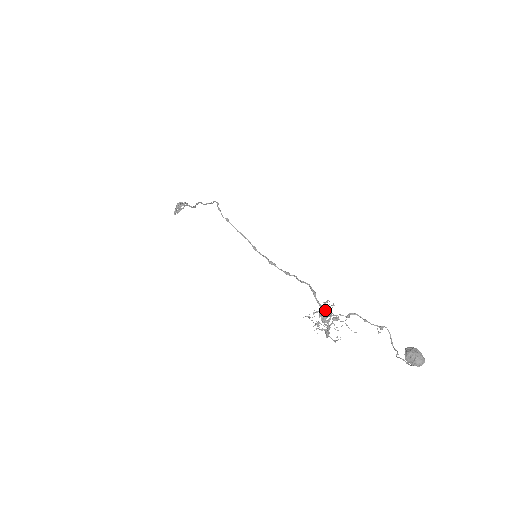
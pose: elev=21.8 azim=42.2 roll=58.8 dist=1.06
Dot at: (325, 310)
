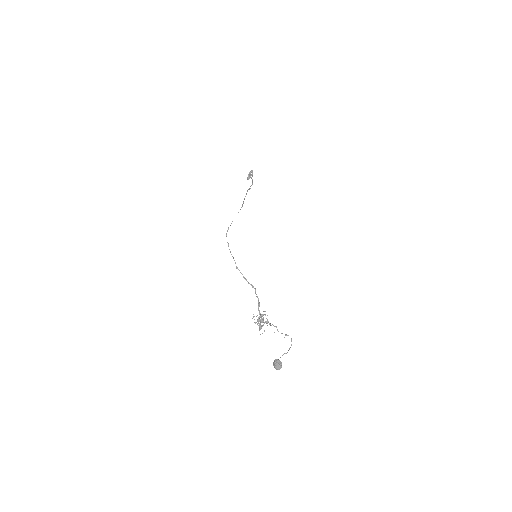
Dot at: (260, 317)
